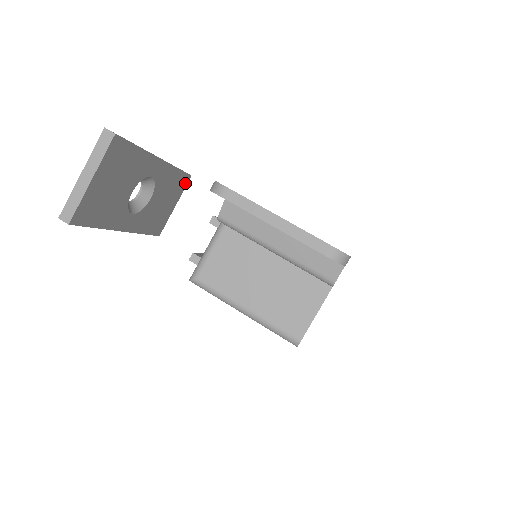
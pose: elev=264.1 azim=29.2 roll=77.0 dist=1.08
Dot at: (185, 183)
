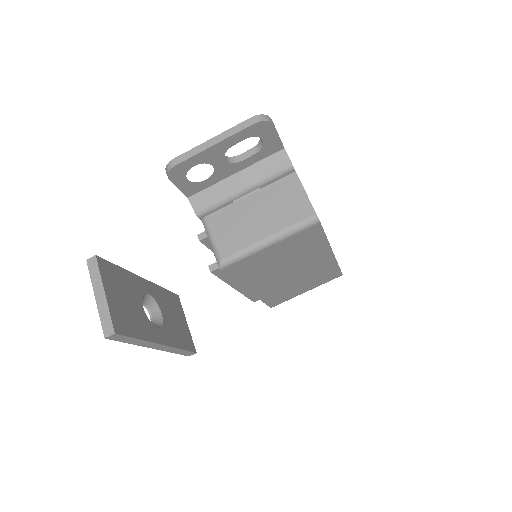
Dot at: (178, 302)
